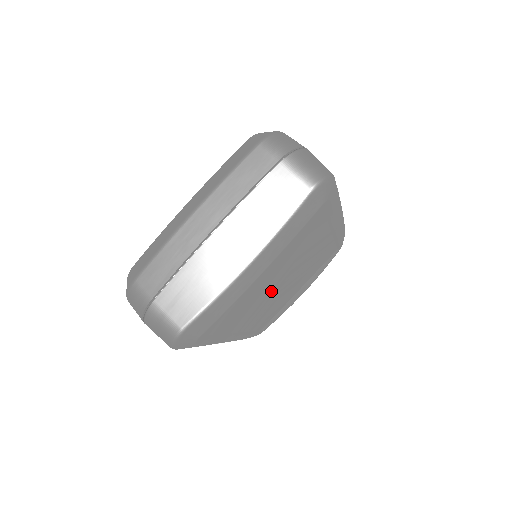
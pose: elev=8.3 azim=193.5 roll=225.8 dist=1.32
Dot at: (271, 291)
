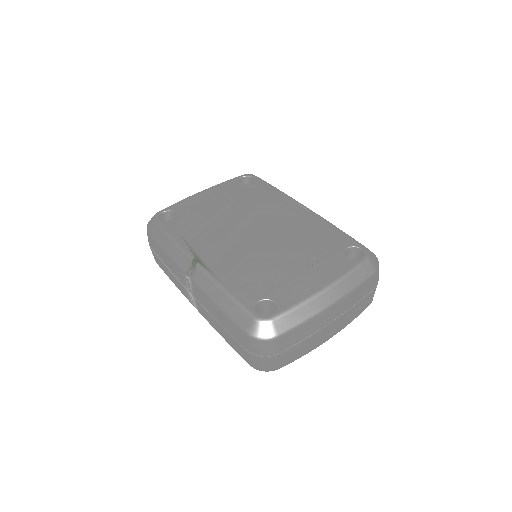
Dot at: occluded
